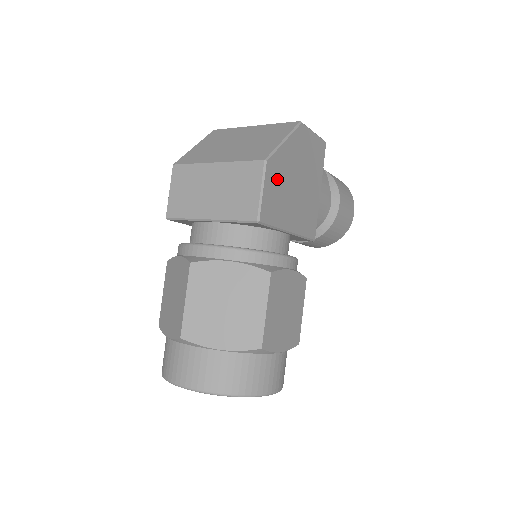
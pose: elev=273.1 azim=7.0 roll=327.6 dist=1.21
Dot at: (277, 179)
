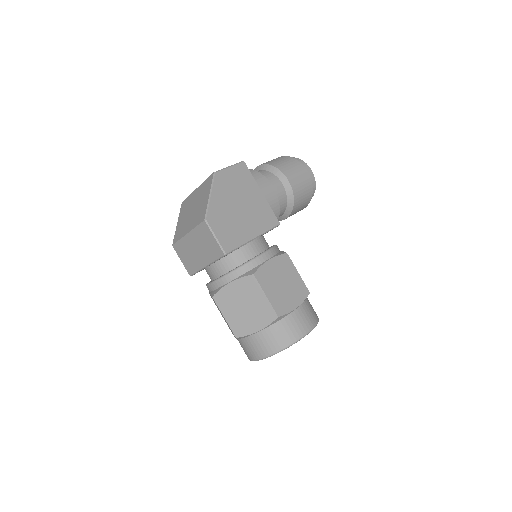
Dot at: (221, 221)
